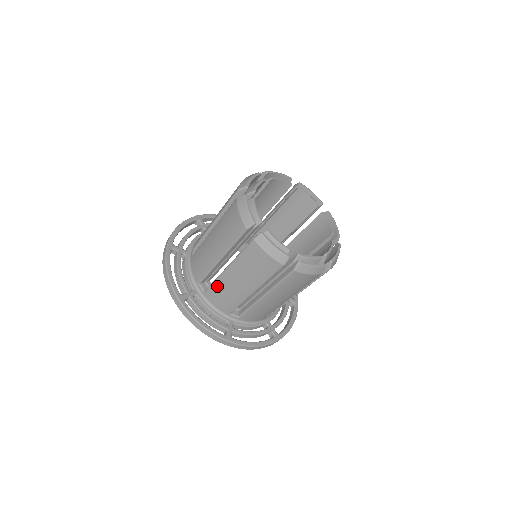
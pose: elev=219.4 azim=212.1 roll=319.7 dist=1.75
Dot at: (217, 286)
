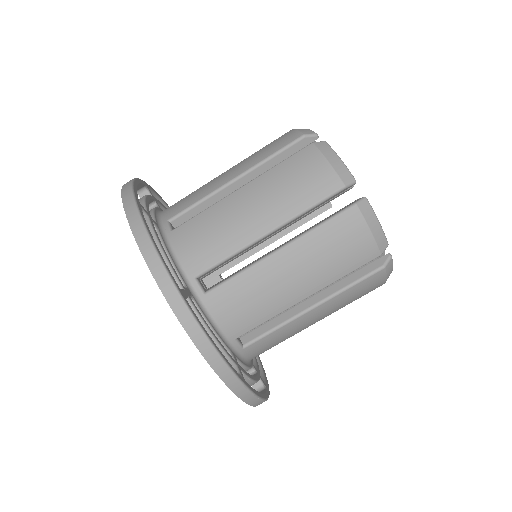
Dot at: occluded
